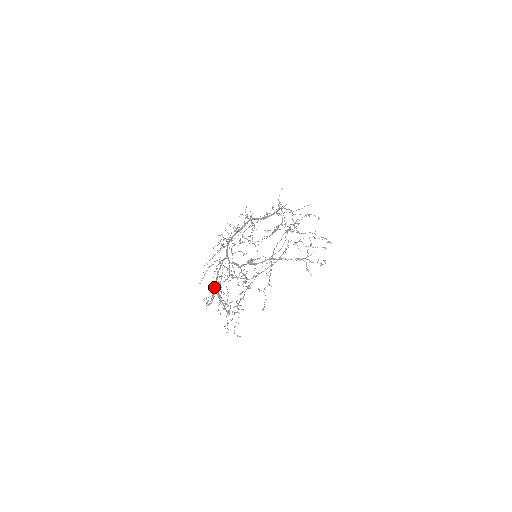
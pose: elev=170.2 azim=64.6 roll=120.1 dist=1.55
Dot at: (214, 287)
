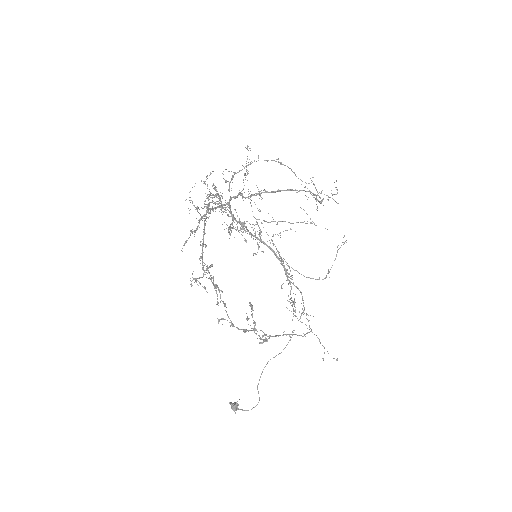
Dot at: occluded
